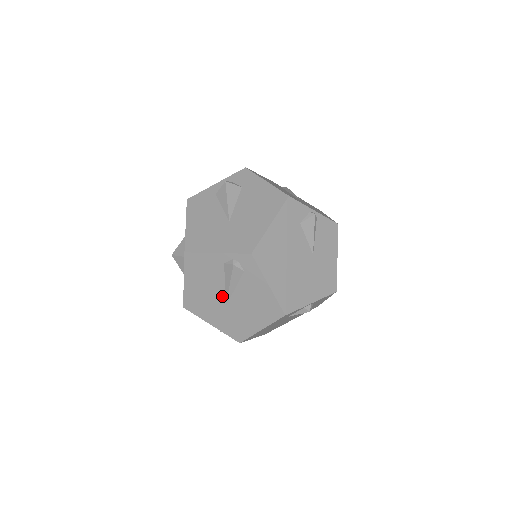
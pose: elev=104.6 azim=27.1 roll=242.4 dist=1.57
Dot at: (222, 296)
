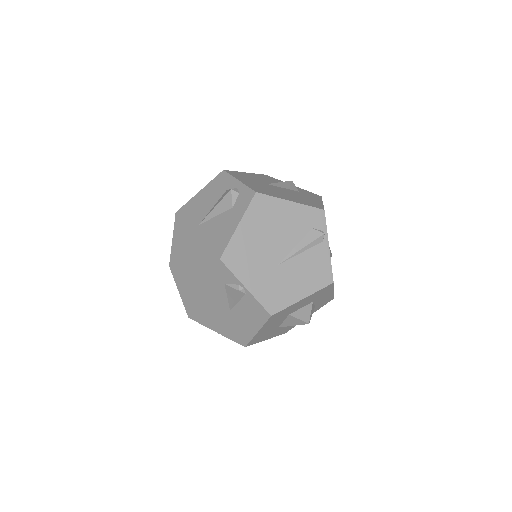
Dot at: occluded
